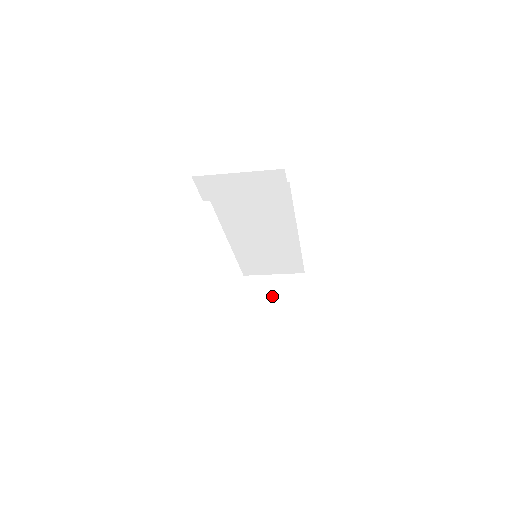
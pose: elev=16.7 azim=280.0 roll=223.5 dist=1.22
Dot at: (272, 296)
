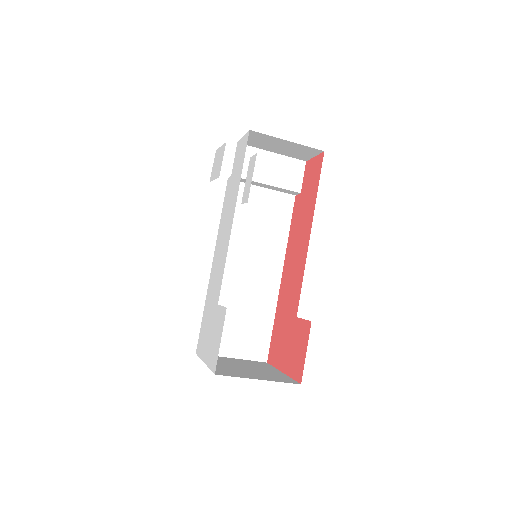
Dot at: (238, 364)
